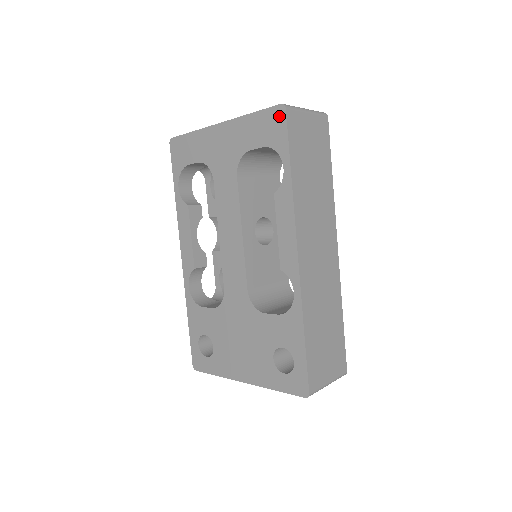
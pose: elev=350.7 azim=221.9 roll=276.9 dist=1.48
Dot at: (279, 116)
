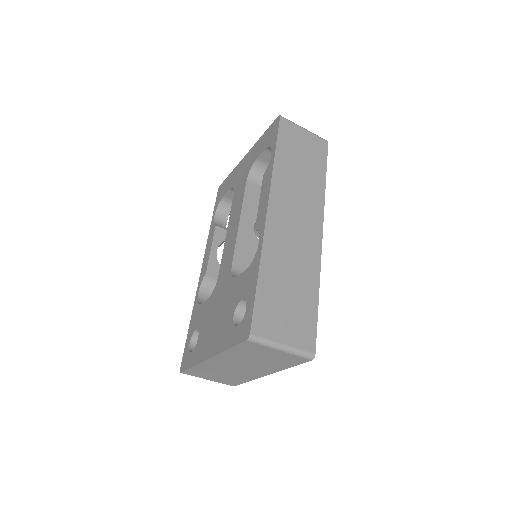
Dot at: (276, 124)
